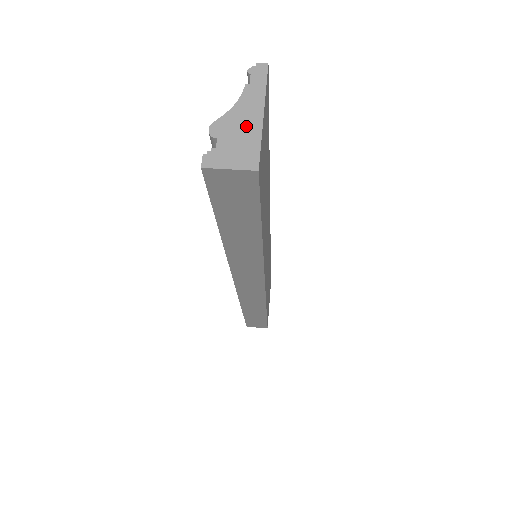
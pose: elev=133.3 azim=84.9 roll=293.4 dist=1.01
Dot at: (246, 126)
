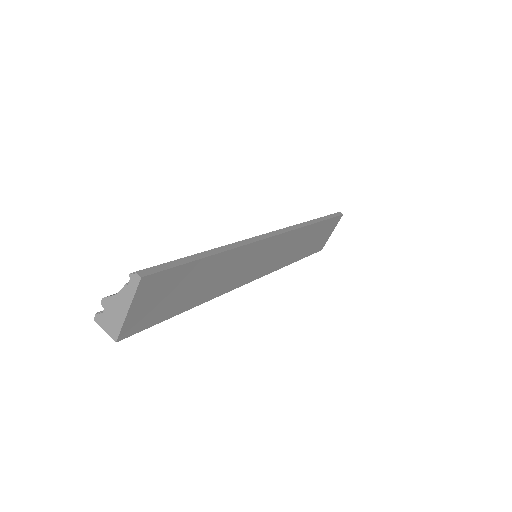
Dot at: (118, 312)
